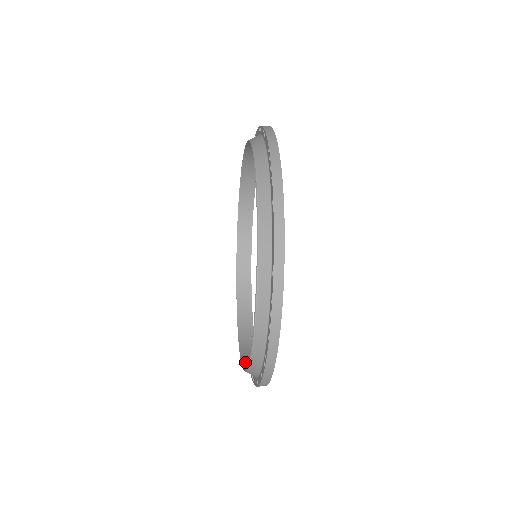
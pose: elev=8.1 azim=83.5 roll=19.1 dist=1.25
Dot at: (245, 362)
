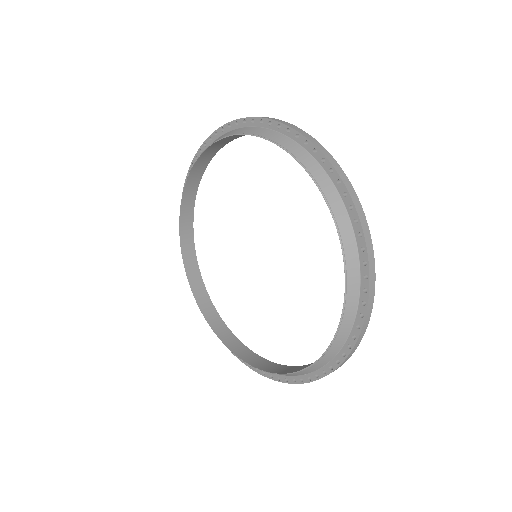
Dot at: (290, 371)
